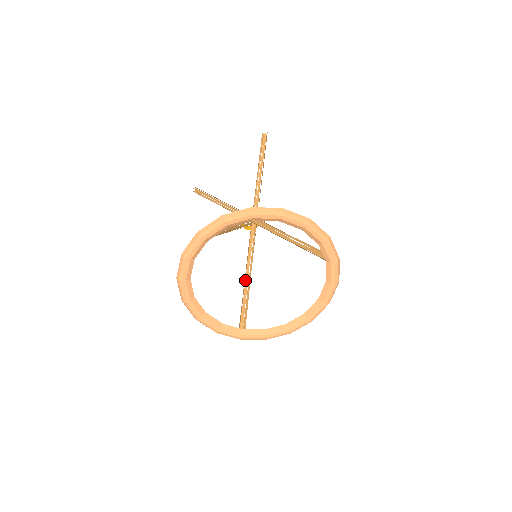
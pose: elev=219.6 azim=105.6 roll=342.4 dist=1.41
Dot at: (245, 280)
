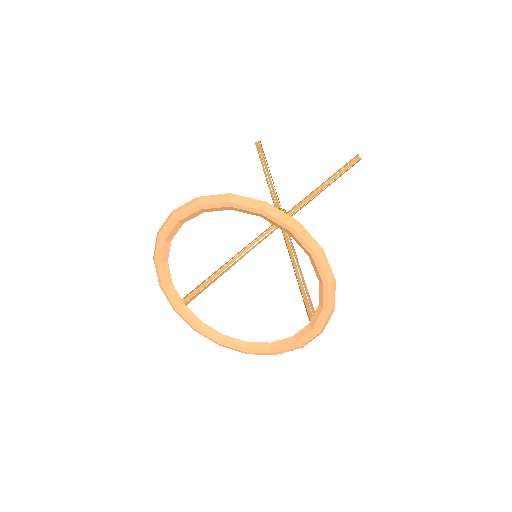
Dot at: (226, 264)
